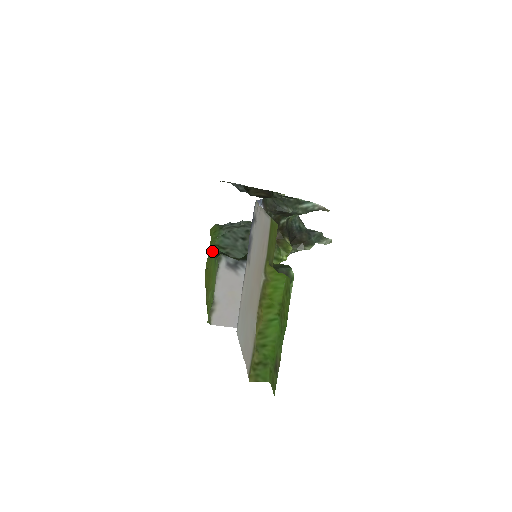
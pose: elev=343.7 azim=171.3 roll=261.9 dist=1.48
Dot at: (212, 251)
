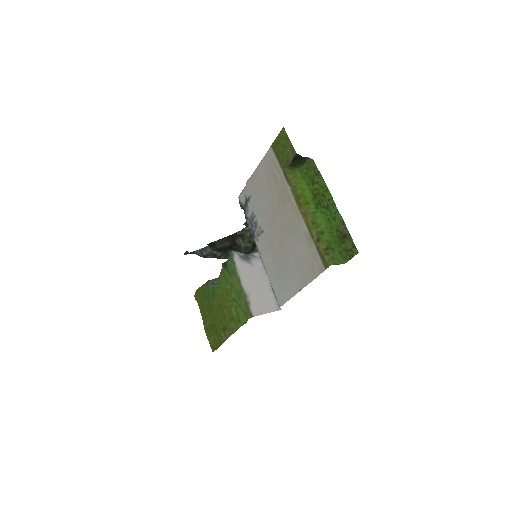
Dot at: (211, 291)
